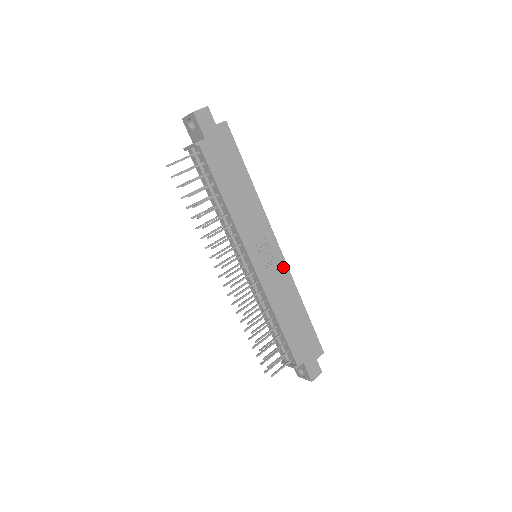
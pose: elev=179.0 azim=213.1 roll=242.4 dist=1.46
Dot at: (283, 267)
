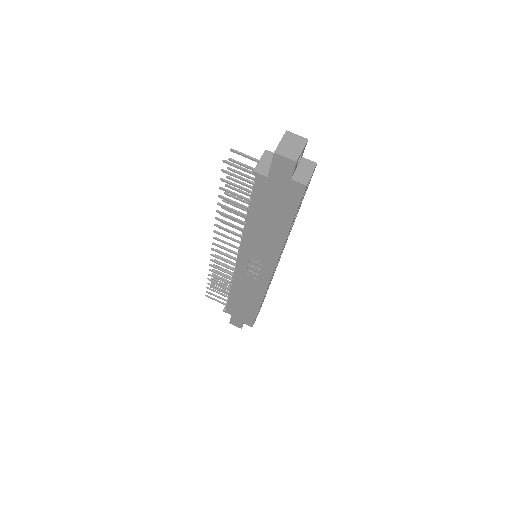
Dot at: (264, 283)
